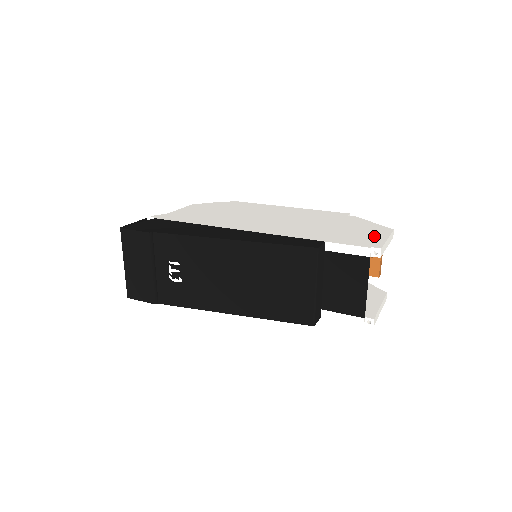
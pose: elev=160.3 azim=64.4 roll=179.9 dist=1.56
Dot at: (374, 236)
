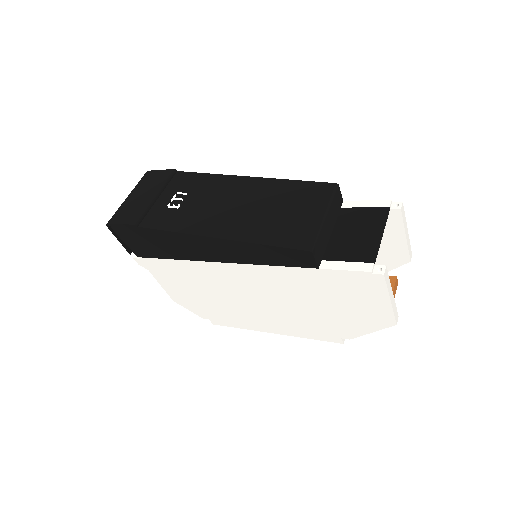
Dot at: occluded
